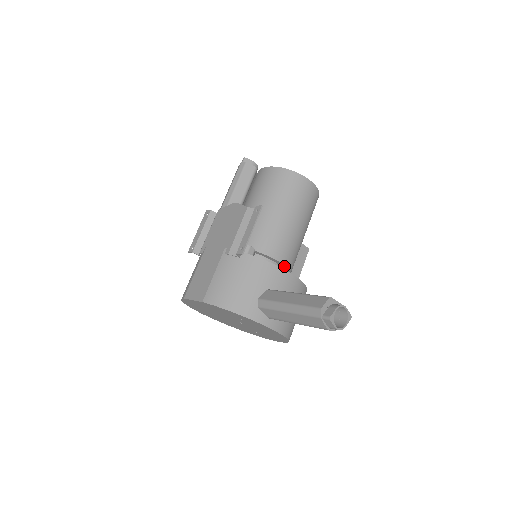
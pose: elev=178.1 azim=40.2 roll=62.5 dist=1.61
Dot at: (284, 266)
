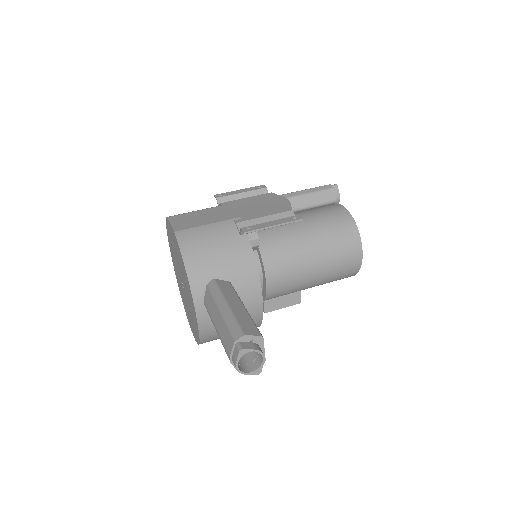
Dot at: (266, 287)
